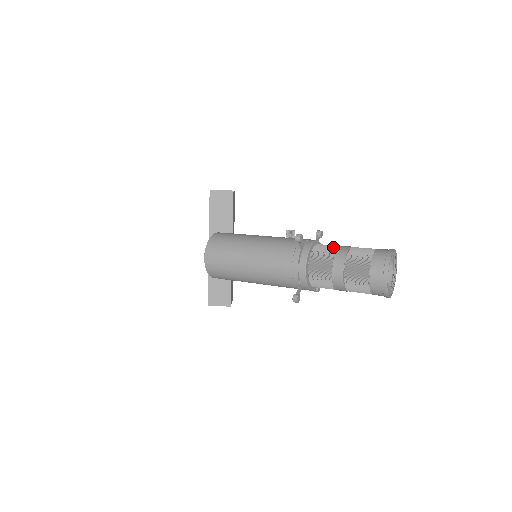
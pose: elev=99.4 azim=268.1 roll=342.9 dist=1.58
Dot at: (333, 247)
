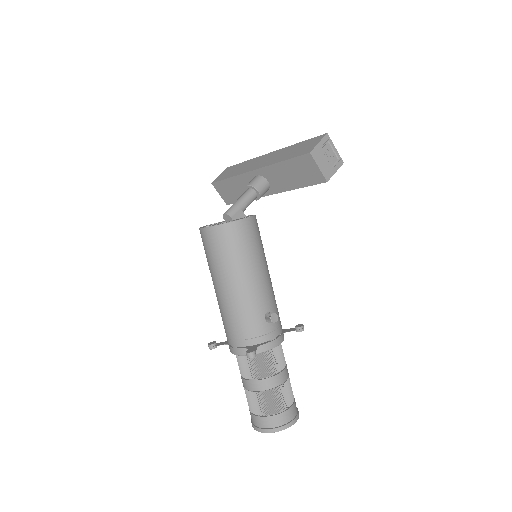
Dot at: (271, 371)
